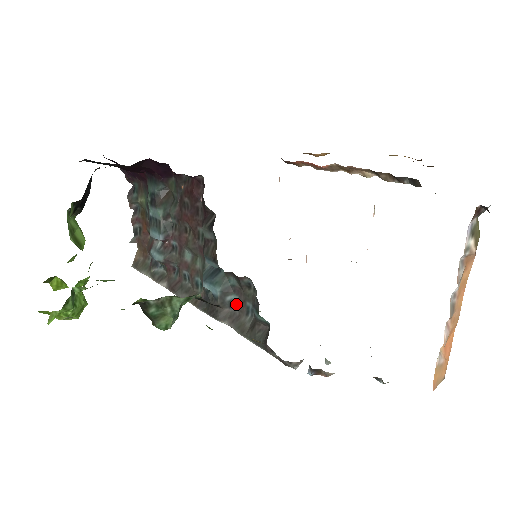
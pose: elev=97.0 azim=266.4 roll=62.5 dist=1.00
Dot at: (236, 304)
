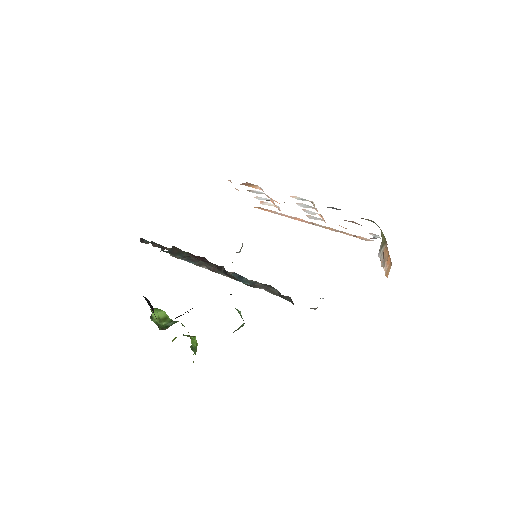
Dot at: (263, 284)
